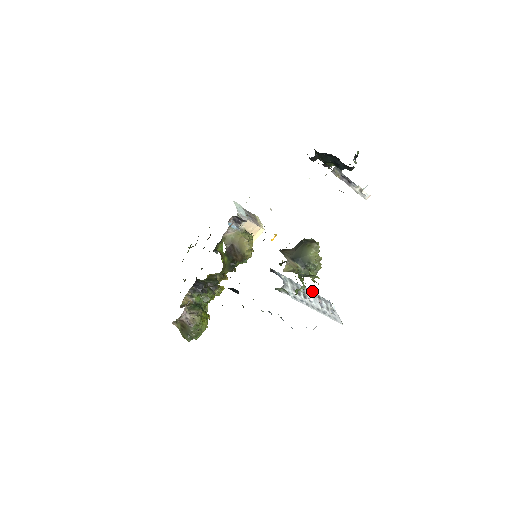
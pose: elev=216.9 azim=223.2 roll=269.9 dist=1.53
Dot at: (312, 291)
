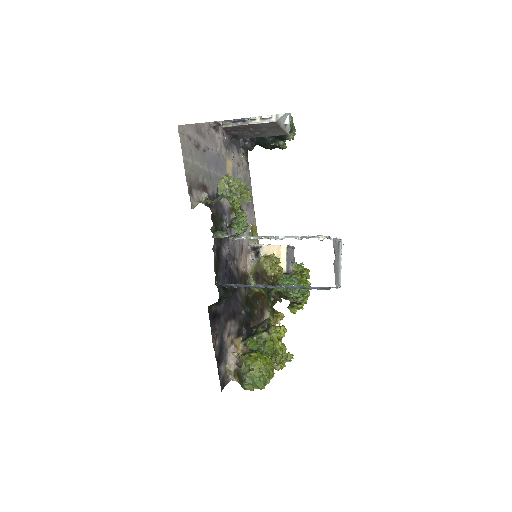
Dot at: occluded
